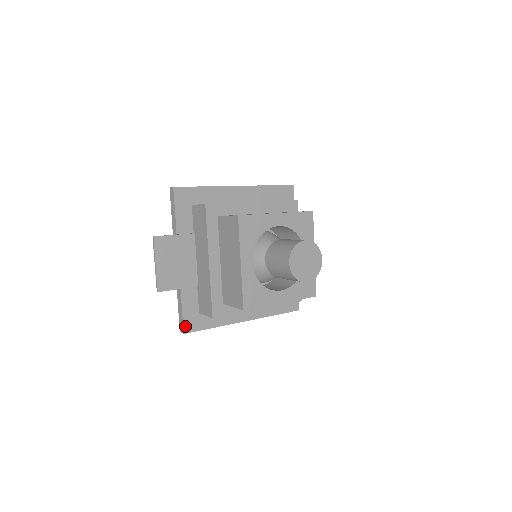
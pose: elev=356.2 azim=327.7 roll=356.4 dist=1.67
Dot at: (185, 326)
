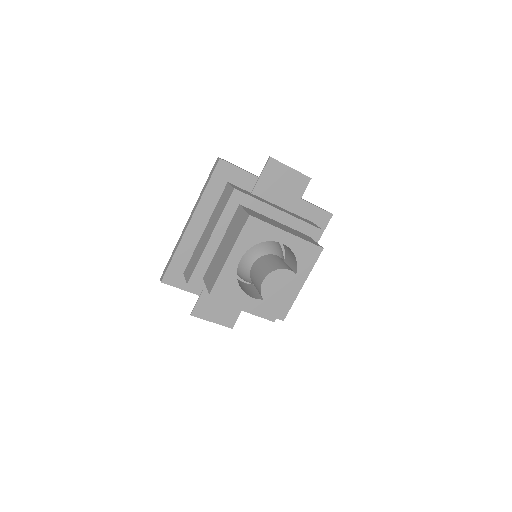
Dot at: (270, 319)
